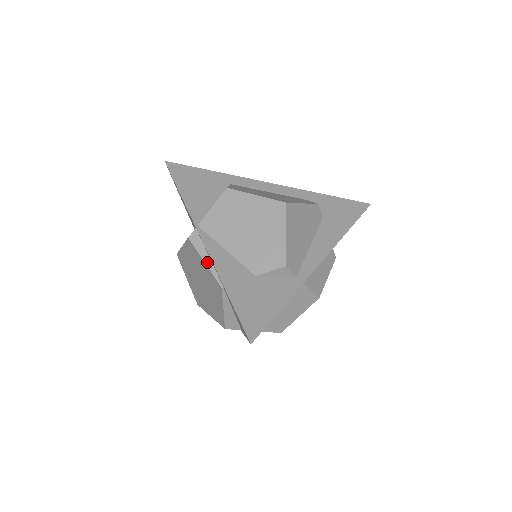
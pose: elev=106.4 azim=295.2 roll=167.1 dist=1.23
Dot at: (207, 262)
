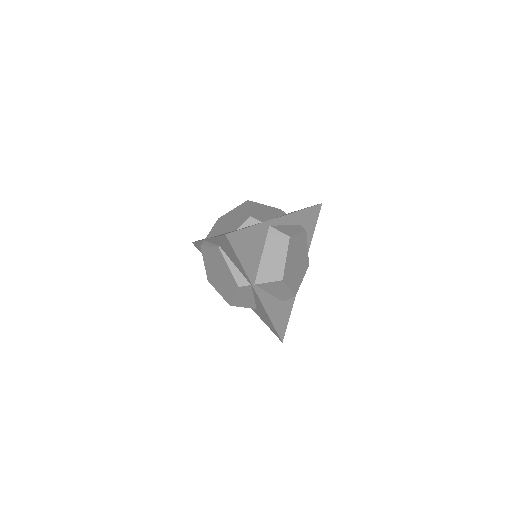
Dot at: (210, 245)
